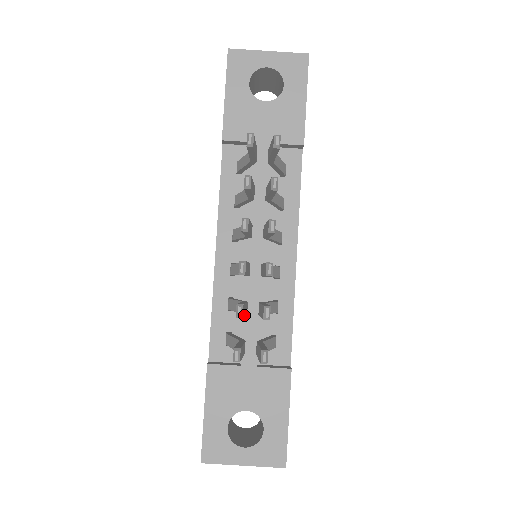
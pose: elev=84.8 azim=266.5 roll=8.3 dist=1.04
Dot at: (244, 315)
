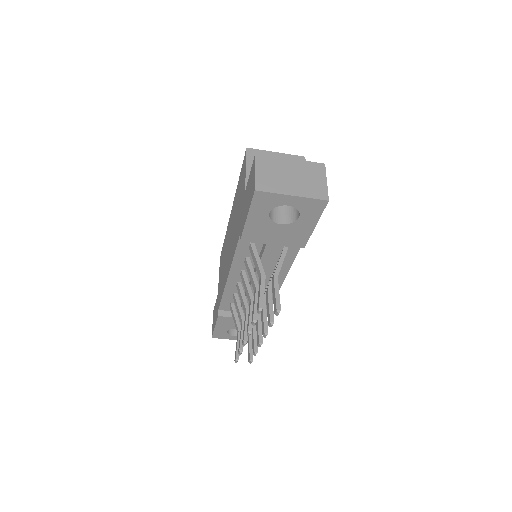
Dot at: occluded
